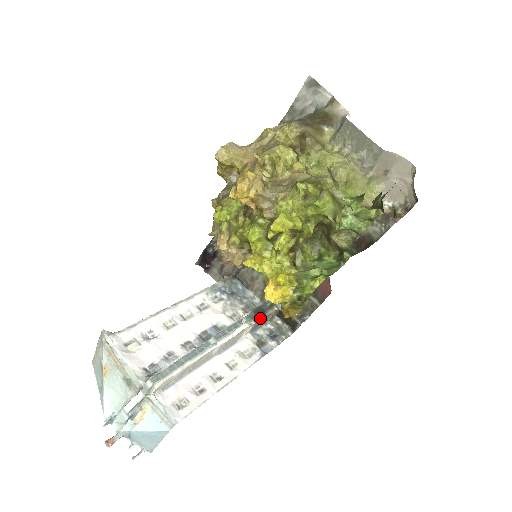
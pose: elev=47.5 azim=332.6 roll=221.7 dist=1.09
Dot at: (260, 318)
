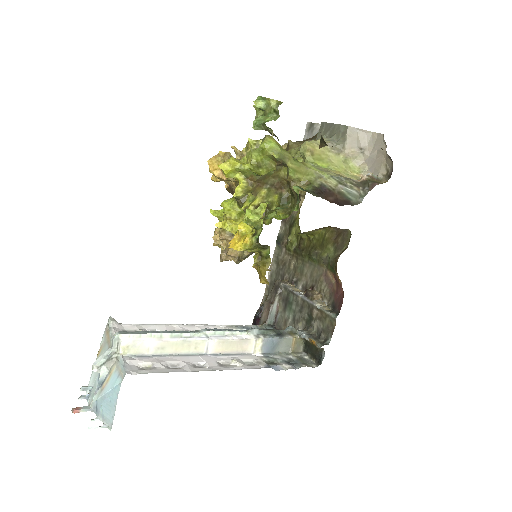
Dot at: (273, 337)
